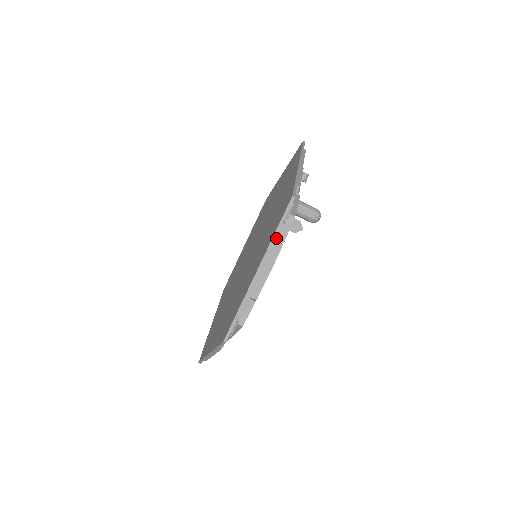
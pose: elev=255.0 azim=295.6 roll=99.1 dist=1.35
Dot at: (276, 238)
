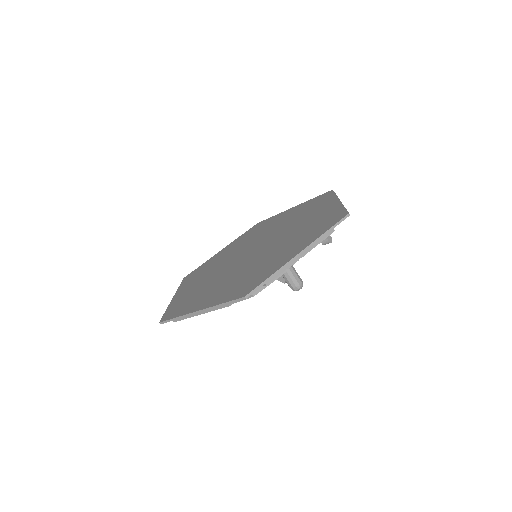
Dot at: (219, 307)
